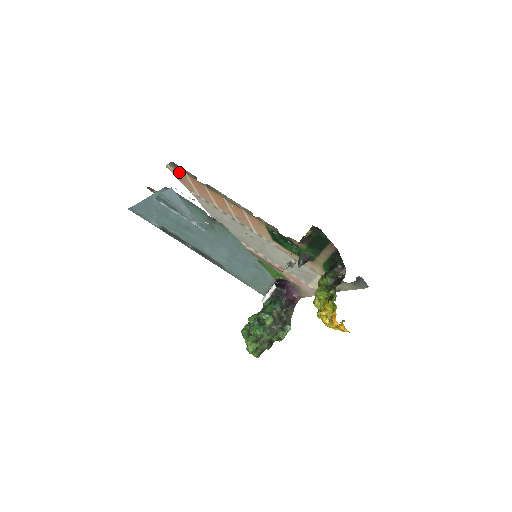
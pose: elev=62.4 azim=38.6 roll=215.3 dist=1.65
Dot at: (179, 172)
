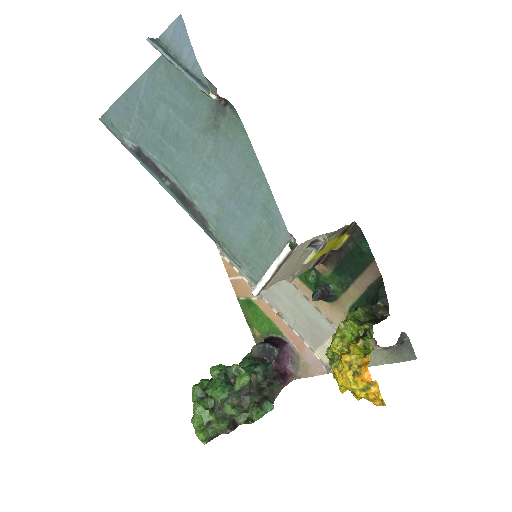
Dot at: occluded
